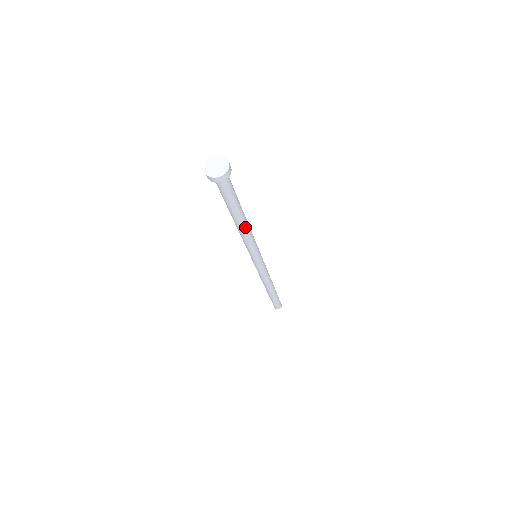
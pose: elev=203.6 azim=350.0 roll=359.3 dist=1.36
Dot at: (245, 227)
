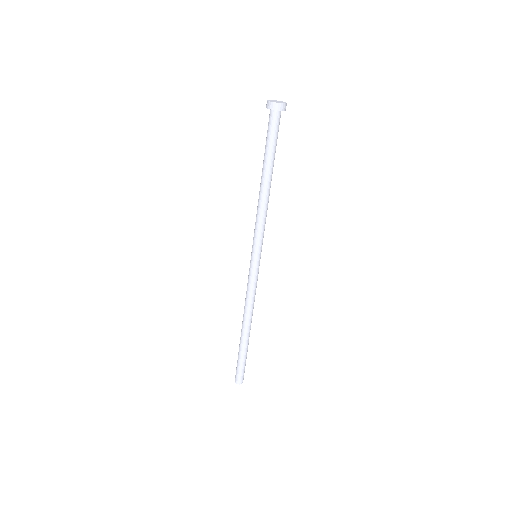
Dot at: (265, 193)
